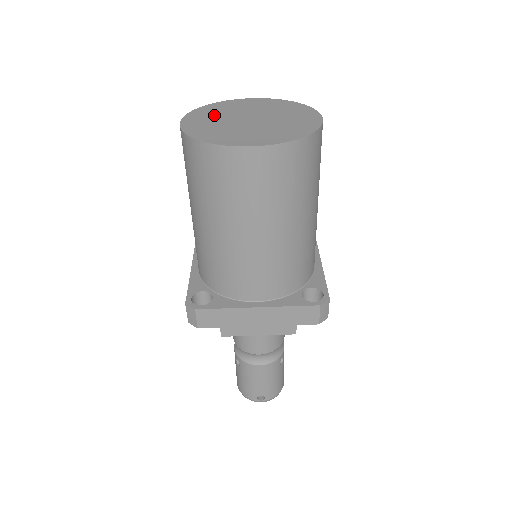
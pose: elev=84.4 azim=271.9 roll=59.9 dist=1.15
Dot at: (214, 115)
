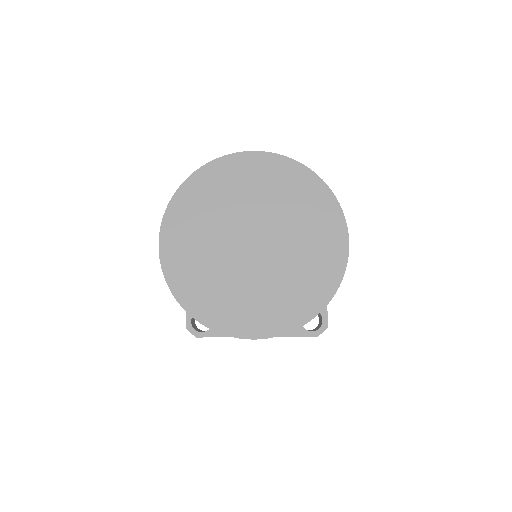
Dot at: (202, 223)
